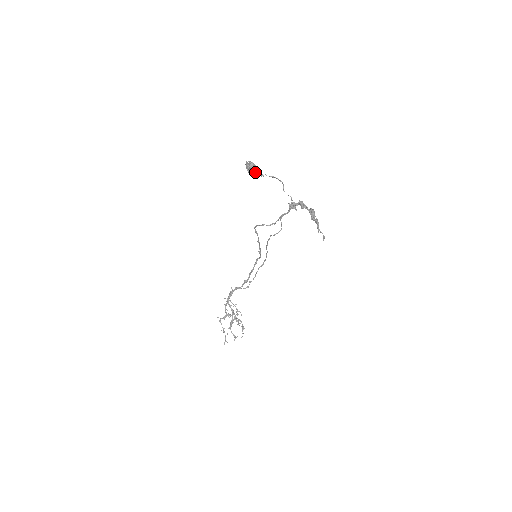
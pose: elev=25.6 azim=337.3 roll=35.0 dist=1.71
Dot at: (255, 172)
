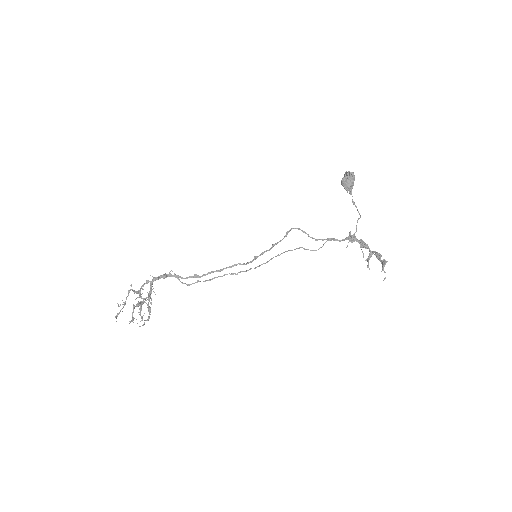
Dot at: (351, 184)
